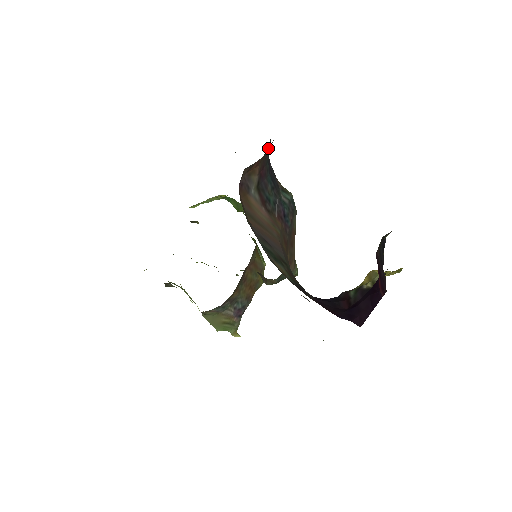
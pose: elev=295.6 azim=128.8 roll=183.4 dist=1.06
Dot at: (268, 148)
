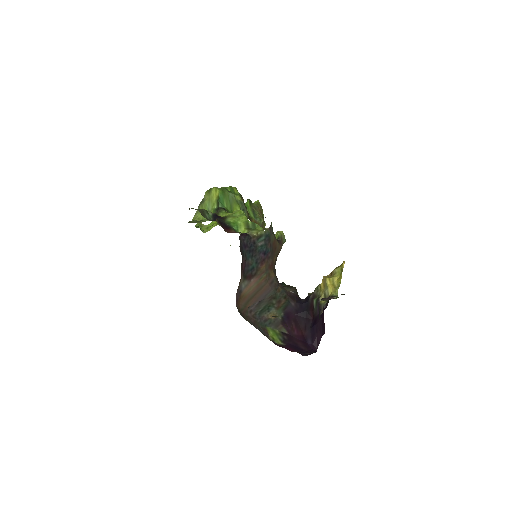
Dot at: occluded
